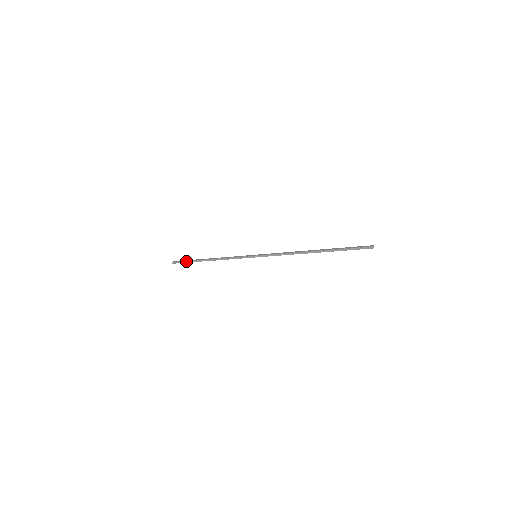
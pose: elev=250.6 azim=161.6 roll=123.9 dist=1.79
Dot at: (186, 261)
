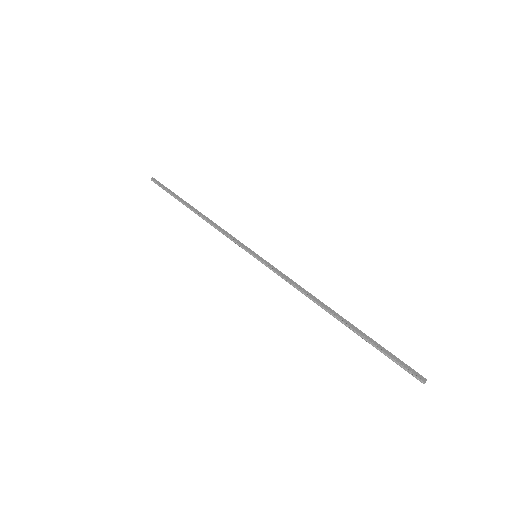
Dot at: (168, 190)
